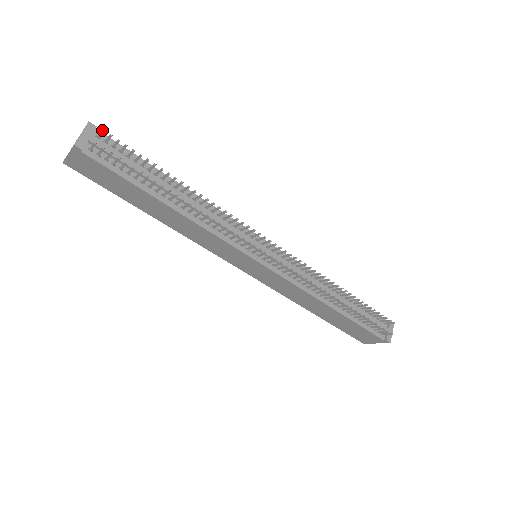
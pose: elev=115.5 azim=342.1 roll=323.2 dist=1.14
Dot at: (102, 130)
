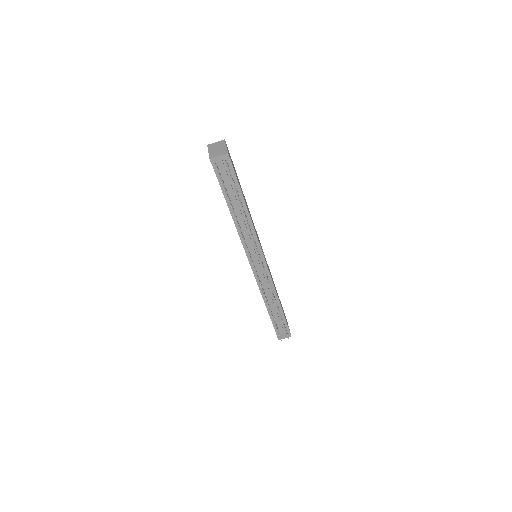
Dot at: (227, 166)
